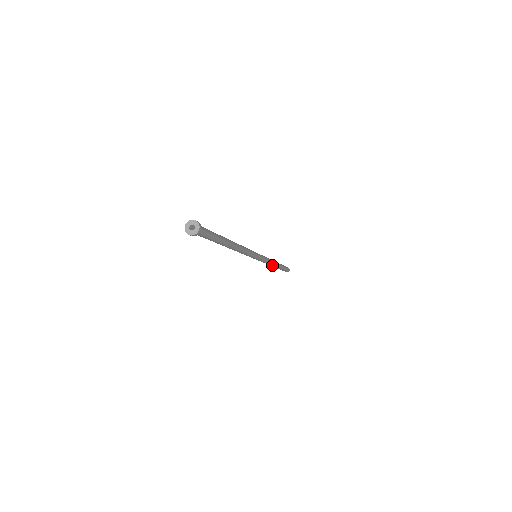
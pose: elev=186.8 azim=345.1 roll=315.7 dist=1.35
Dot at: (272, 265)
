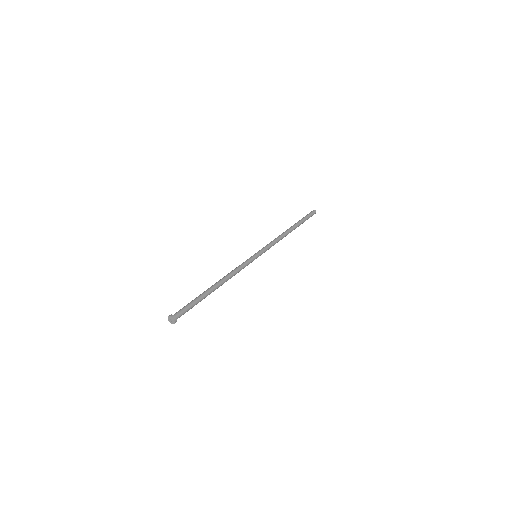
Dot at: occluded
